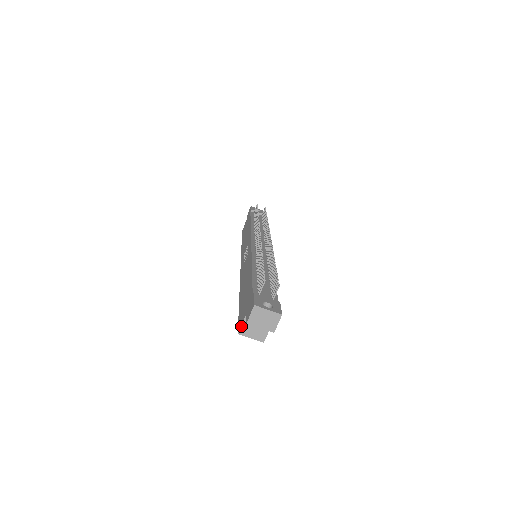
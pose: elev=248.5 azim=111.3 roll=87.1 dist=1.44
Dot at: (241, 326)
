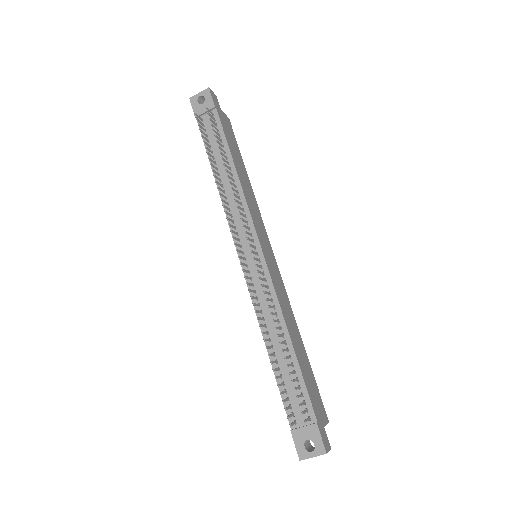
Dot at: occluded
